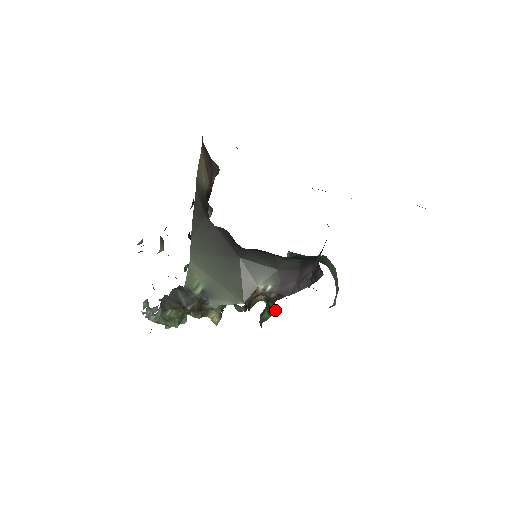
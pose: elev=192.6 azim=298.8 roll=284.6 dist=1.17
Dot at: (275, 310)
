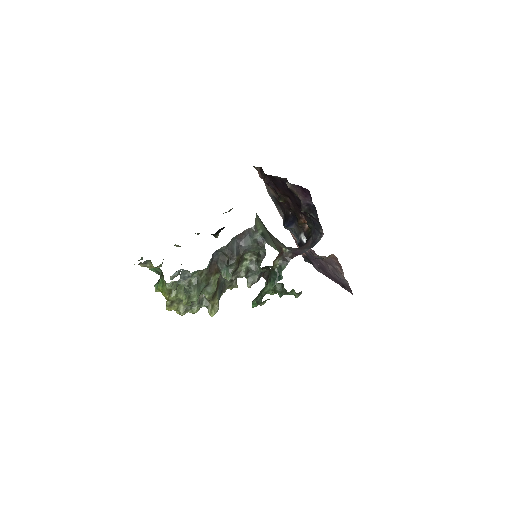
Dot at: (280, 277)
